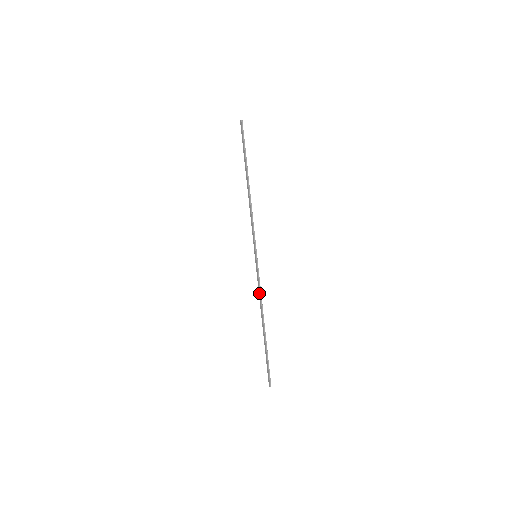
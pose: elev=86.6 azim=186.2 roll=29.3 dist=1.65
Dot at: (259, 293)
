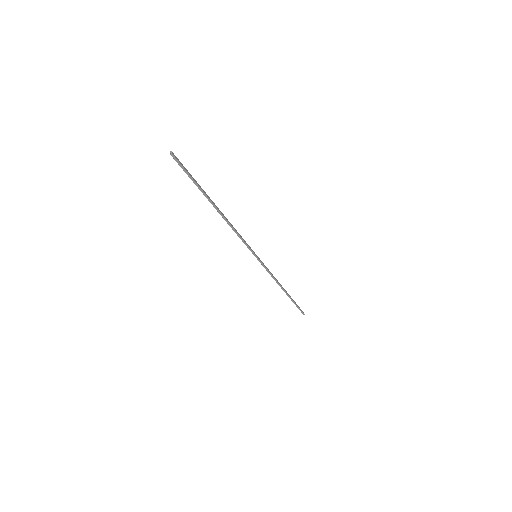
Dot at: (271, 275)
